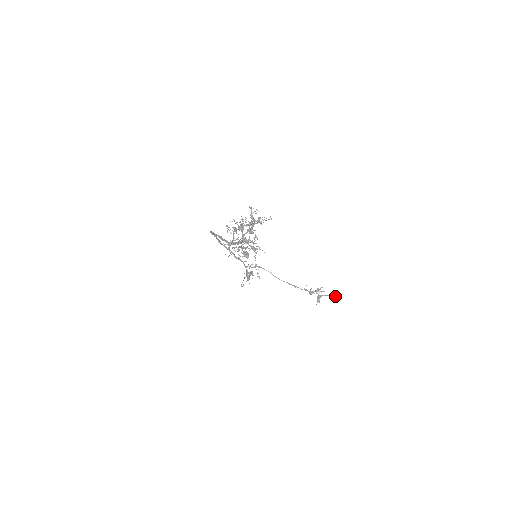
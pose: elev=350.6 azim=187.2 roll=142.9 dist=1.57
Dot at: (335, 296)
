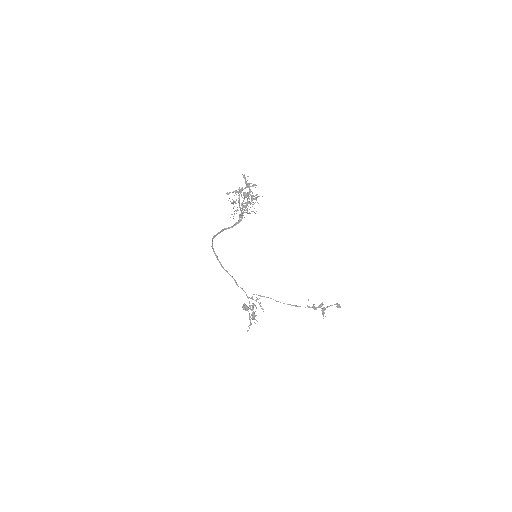
Dot at: occluded
